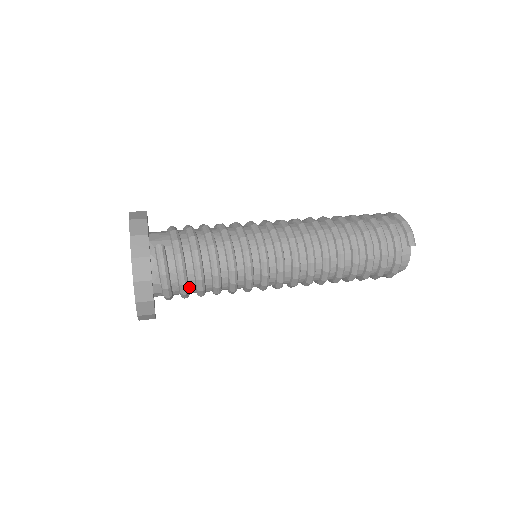
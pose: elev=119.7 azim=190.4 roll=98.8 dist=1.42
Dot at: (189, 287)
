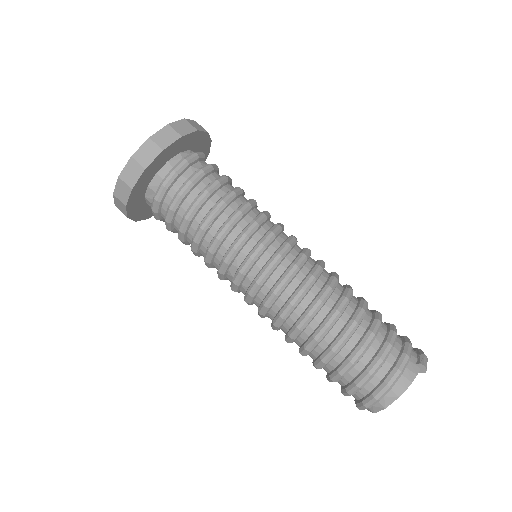
Dot at: (189, 195)
